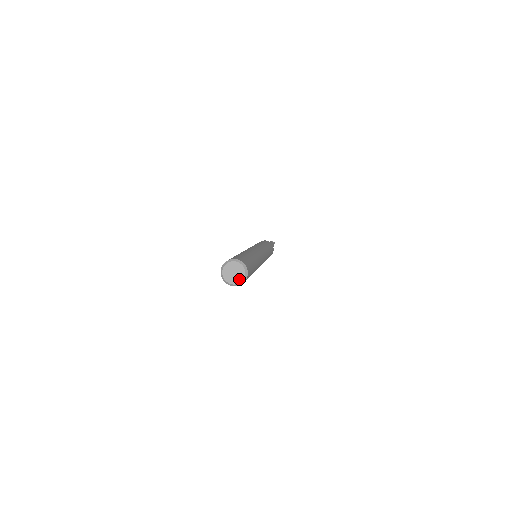
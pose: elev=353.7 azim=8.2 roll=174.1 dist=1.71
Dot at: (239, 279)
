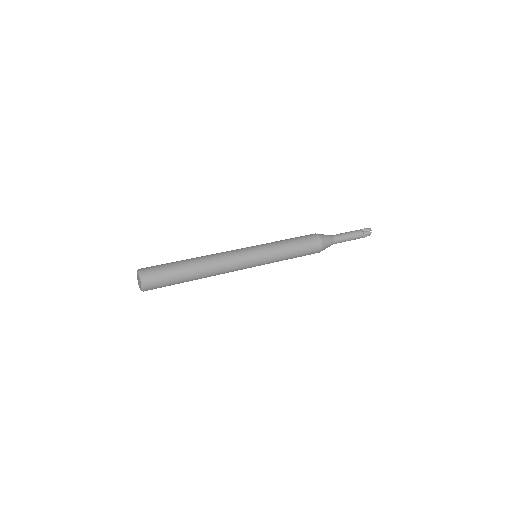
Dot at: (140, 284)
